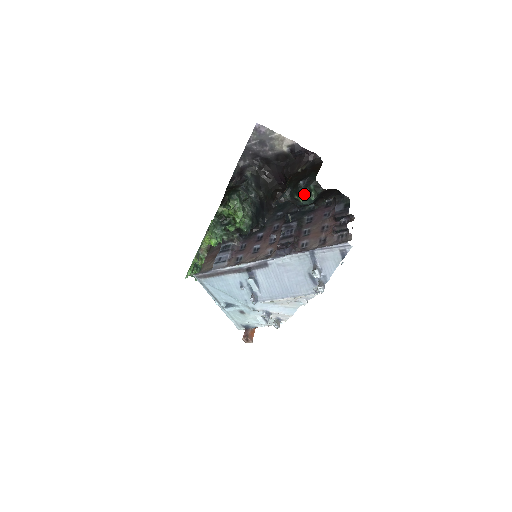
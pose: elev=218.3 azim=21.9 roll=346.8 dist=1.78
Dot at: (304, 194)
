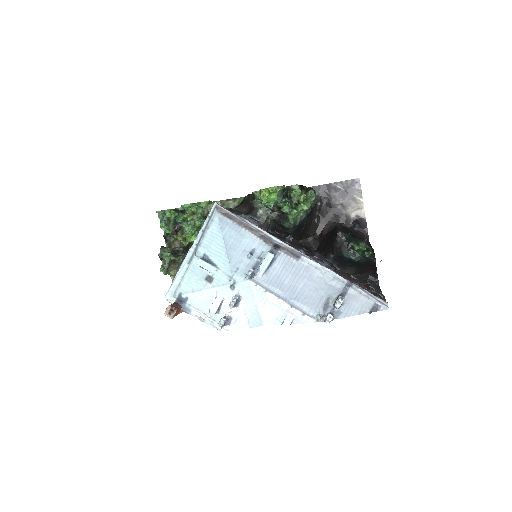
Dot at: (363, 247)
